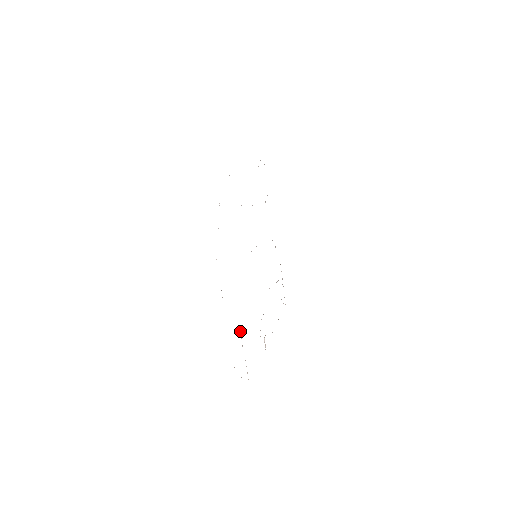
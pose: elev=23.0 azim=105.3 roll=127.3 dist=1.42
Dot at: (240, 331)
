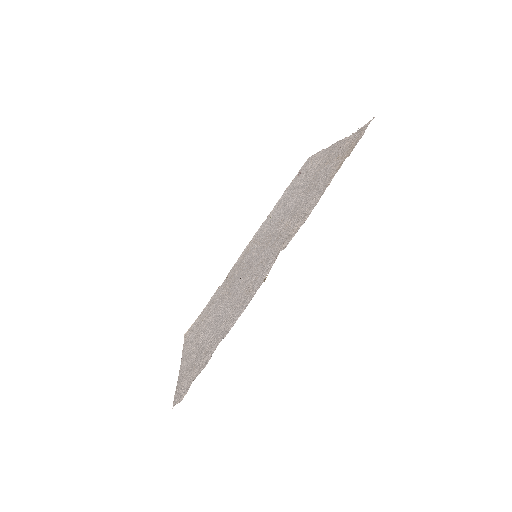
Dot at: (327, 166)
